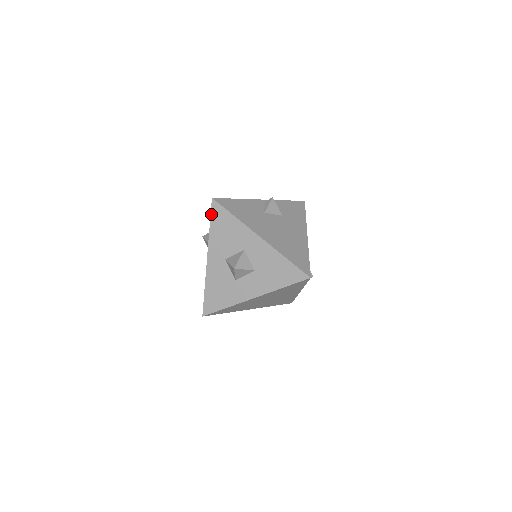
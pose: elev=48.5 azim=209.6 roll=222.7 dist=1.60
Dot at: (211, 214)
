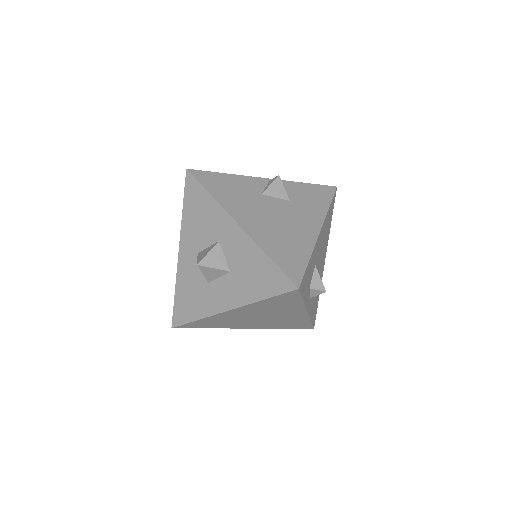
Dot at: (185, 191)
